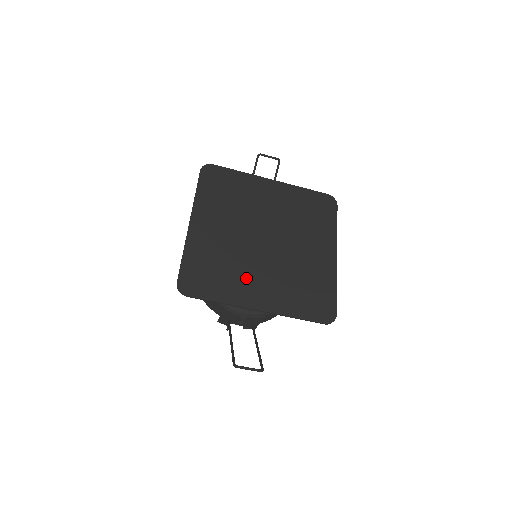
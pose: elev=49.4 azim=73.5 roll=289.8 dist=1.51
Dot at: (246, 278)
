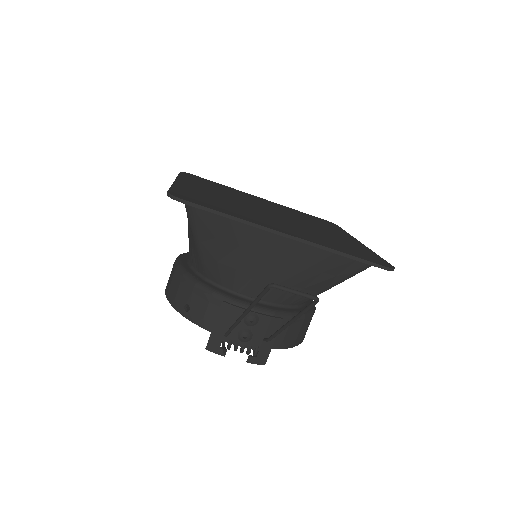
Dot at: (261, 218)
